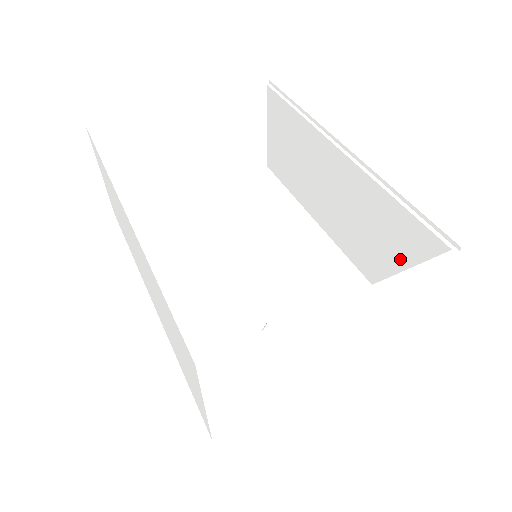
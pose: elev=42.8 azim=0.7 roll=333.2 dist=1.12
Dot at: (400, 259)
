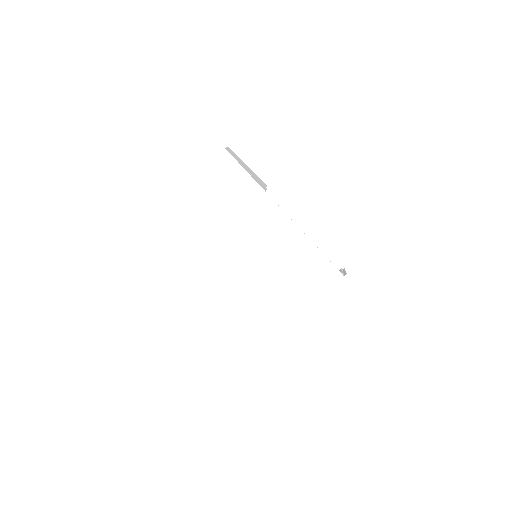
Dot at: occluded
